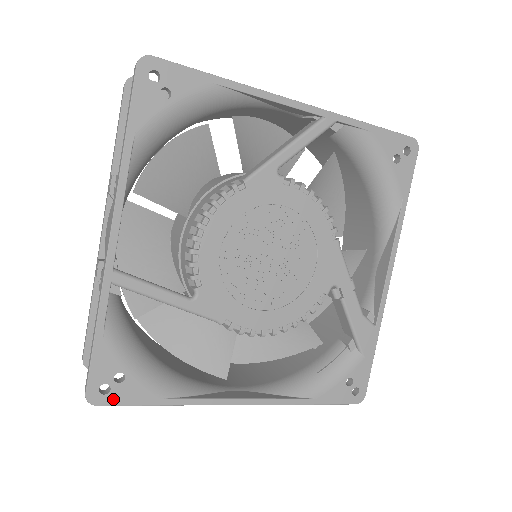
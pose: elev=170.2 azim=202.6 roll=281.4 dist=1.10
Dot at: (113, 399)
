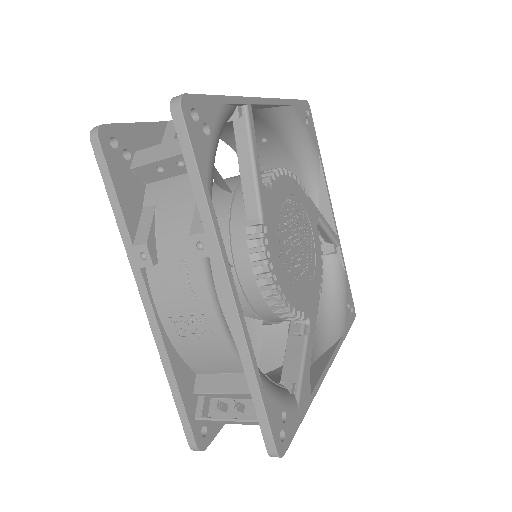
Dot at: (191, 127)
